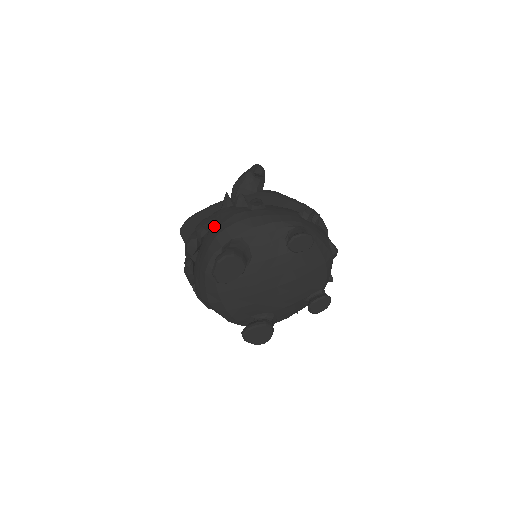
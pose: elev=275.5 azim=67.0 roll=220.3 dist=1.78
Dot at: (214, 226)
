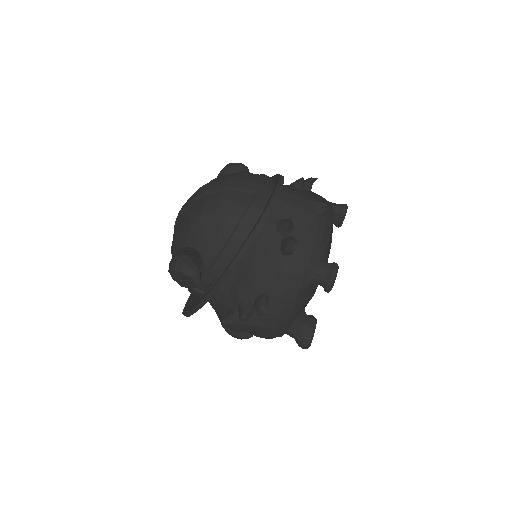
Dot at: (256, 336)
